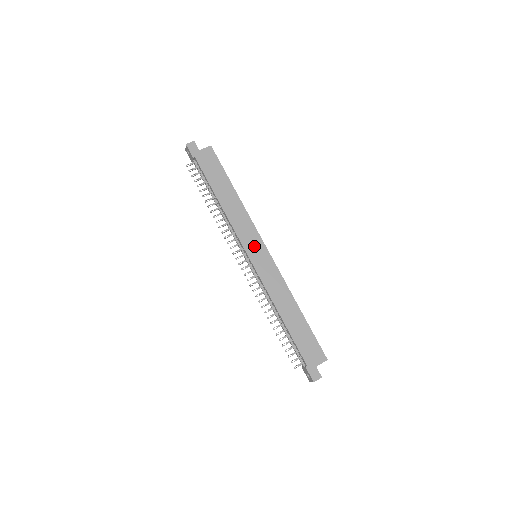
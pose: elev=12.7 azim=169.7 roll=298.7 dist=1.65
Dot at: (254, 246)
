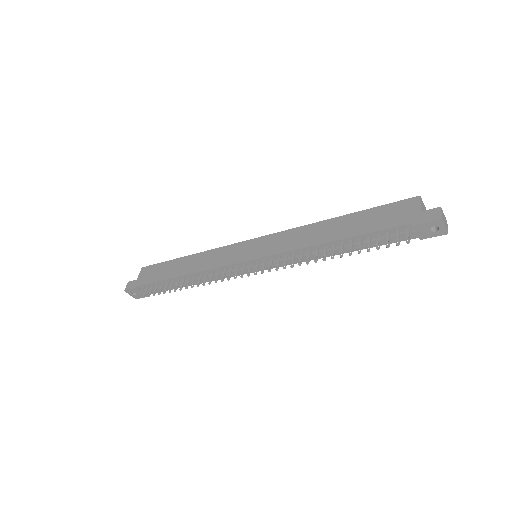
Dot at: (242, 252)
